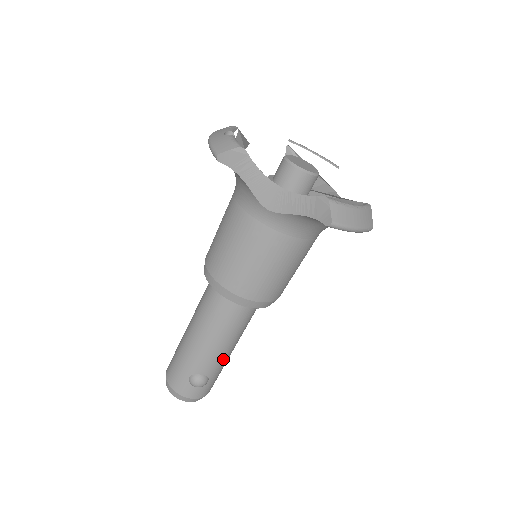
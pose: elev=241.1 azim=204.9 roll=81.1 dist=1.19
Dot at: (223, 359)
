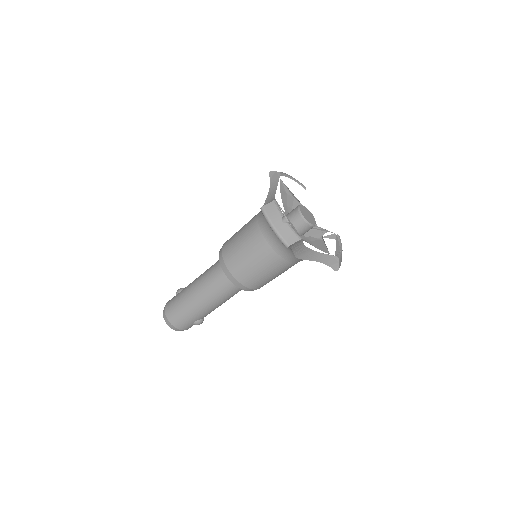
Dot at: occluded
